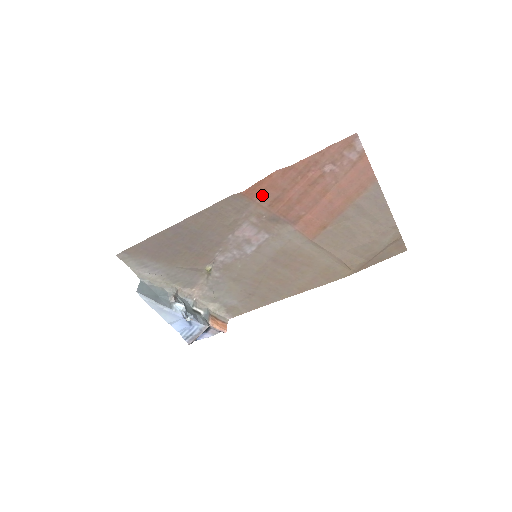
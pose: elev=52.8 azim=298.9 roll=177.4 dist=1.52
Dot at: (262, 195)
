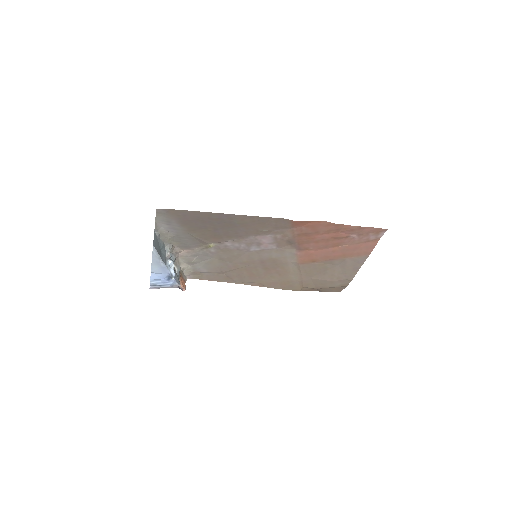
Dot at: (301, 227)
